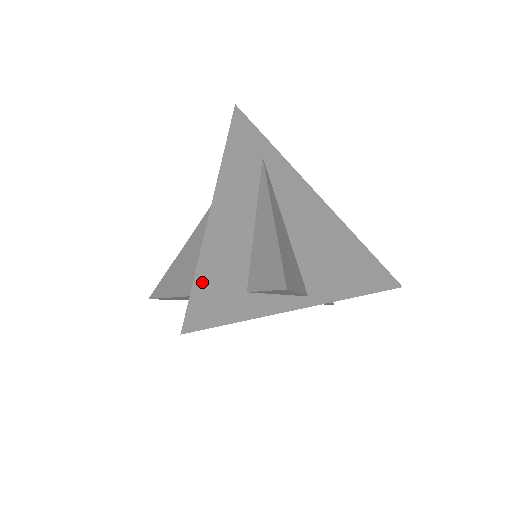
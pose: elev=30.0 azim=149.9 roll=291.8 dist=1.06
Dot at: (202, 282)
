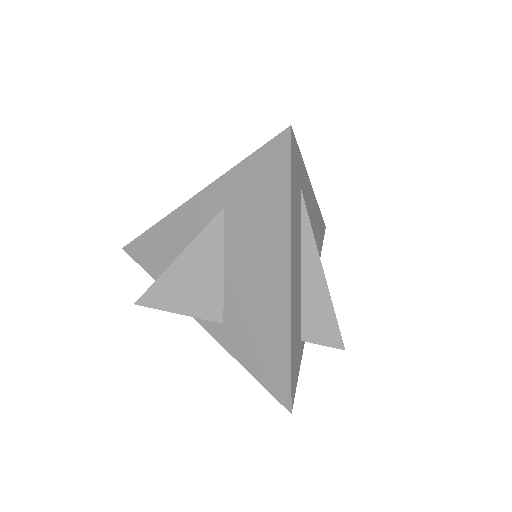
Dot at: (293, 366)
